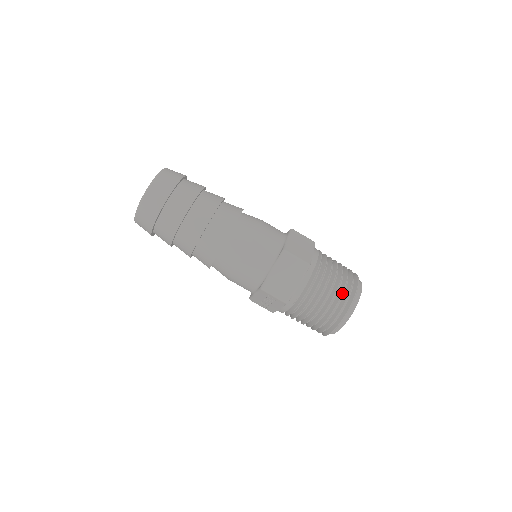
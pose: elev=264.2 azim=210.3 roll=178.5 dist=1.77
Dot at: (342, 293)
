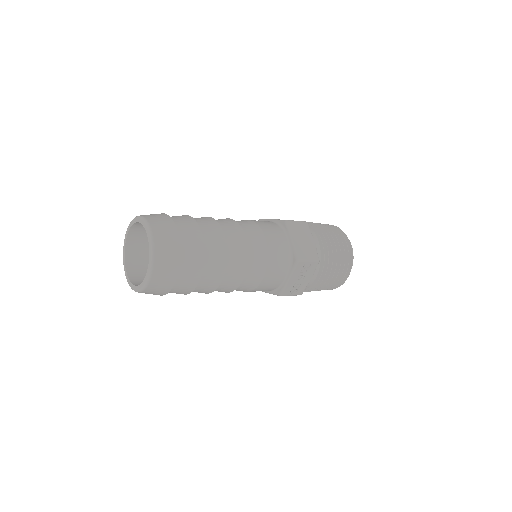
Dot at: (336, 232)
